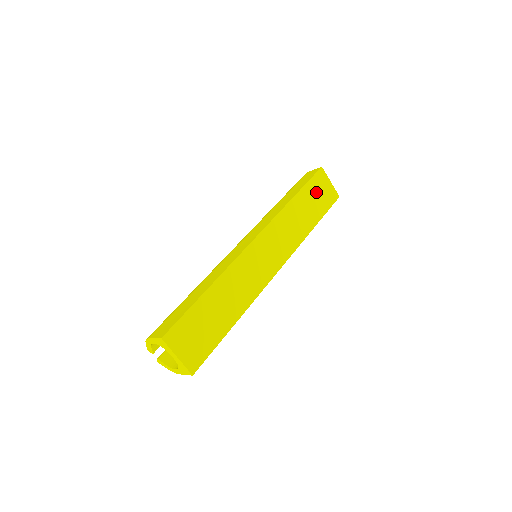
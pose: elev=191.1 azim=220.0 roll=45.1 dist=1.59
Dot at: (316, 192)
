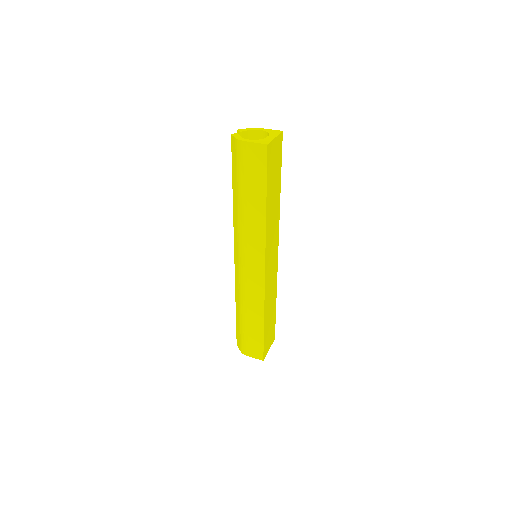
Dot at: (272, 171)
